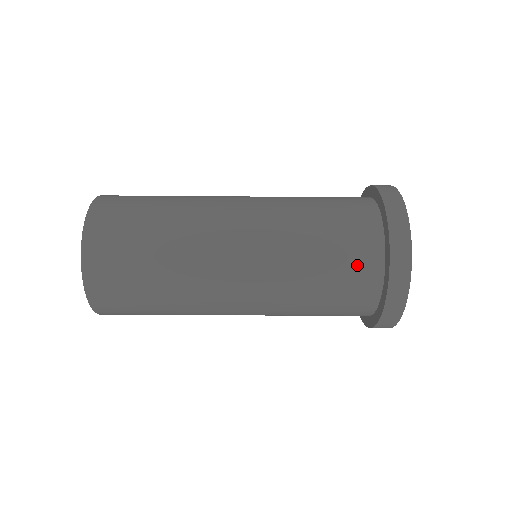
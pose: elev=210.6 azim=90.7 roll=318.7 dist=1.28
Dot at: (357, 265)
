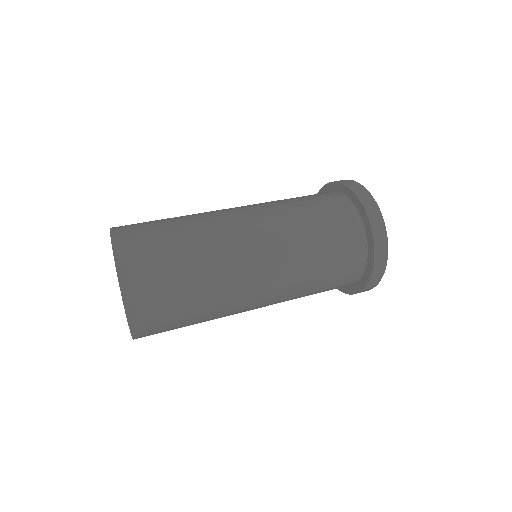
Dot at: occluded
